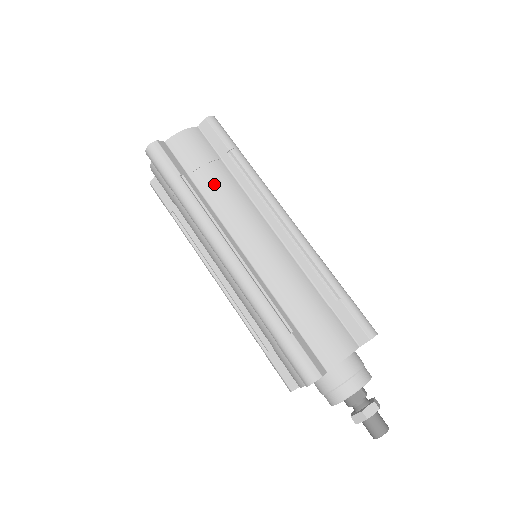
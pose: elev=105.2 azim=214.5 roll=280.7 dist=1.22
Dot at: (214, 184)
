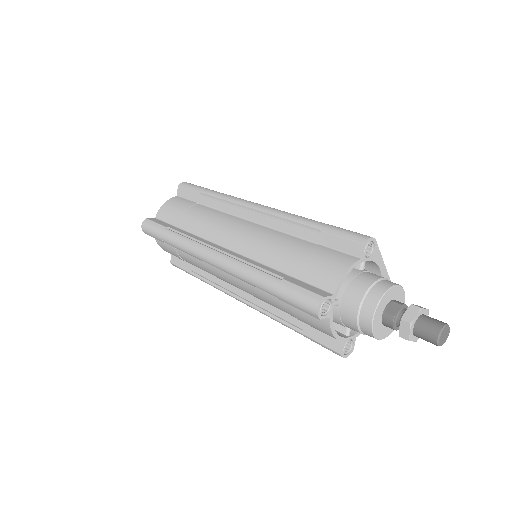
Dot at: (193, 219)
